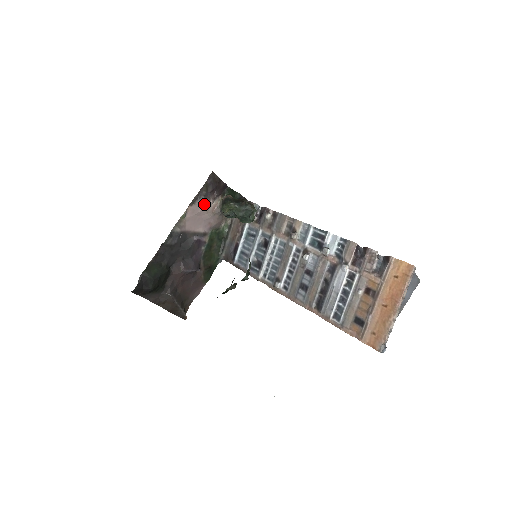
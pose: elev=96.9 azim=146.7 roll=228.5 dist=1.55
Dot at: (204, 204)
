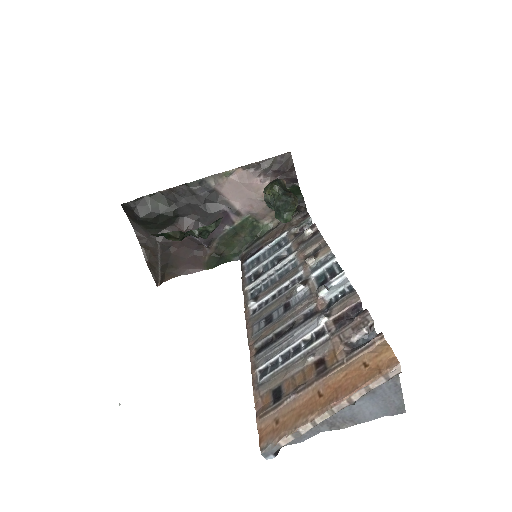
Dot at: (257, 178)
